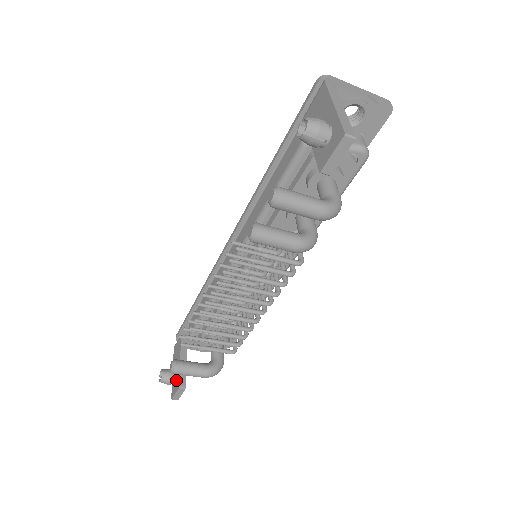
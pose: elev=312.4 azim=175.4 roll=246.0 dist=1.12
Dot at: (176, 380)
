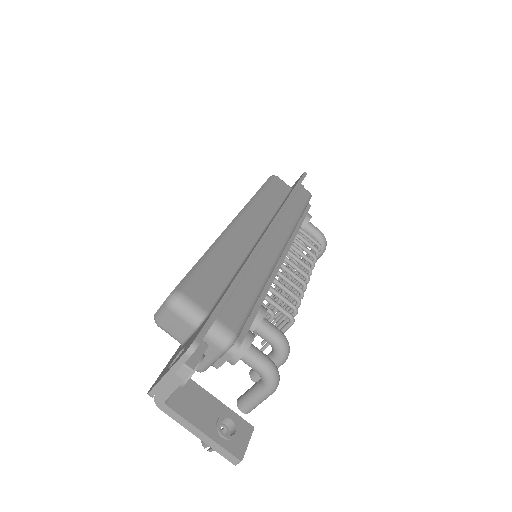
Dot at: occluded
